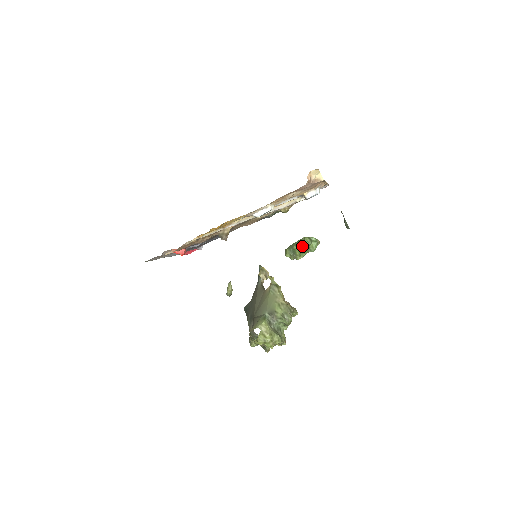
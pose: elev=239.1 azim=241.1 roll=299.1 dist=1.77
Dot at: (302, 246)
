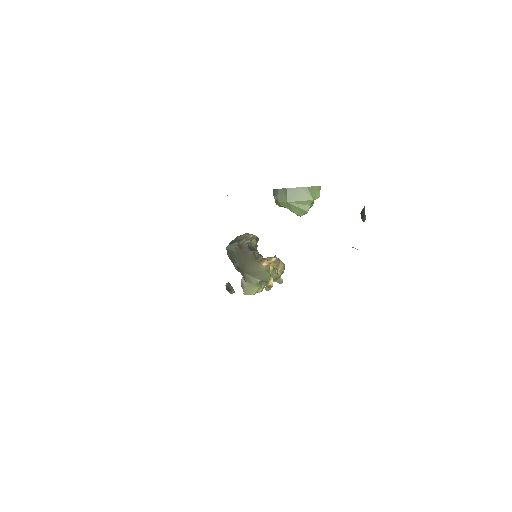
Dot at: (302, 215)
